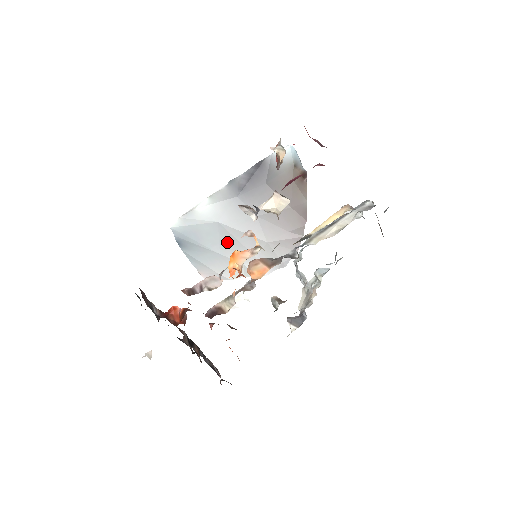
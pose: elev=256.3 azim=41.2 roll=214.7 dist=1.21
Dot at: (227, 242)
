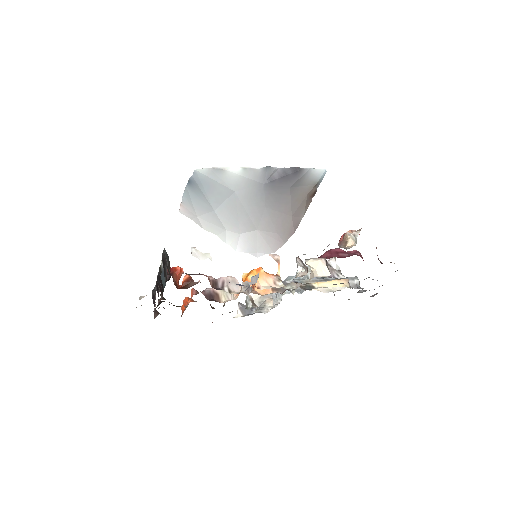
Dot at: (228, 208)
